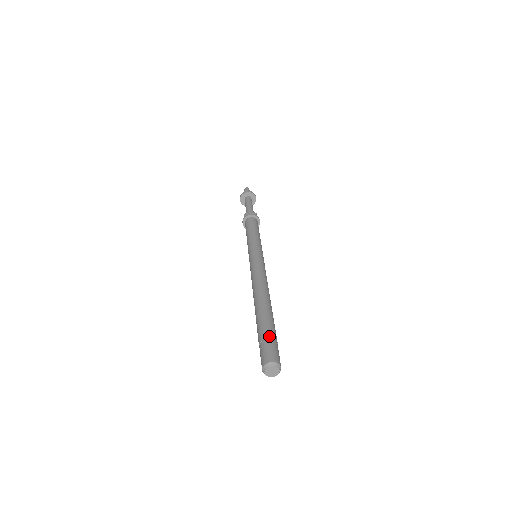
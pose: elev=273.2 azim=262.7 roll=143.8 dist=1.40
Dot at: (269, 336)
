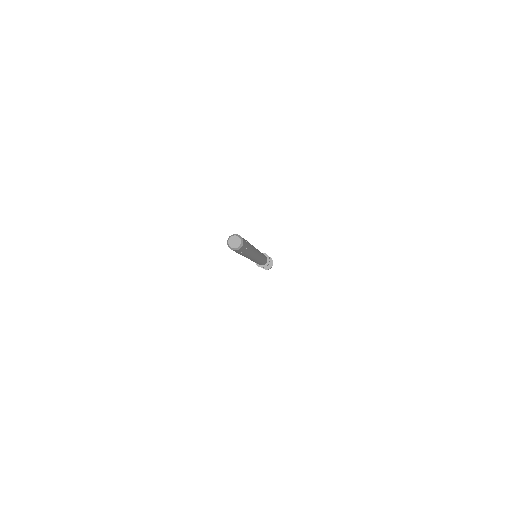
Dot at: occluded
